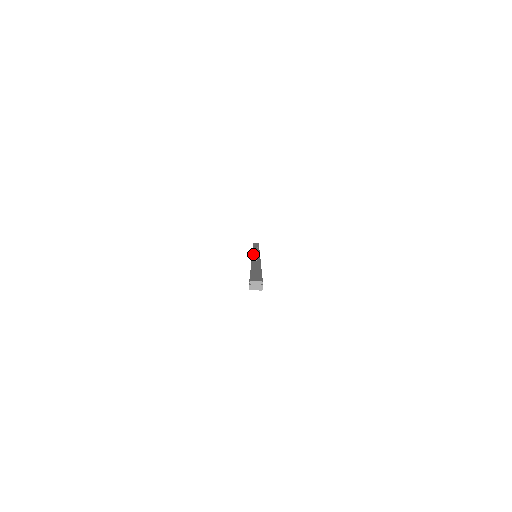
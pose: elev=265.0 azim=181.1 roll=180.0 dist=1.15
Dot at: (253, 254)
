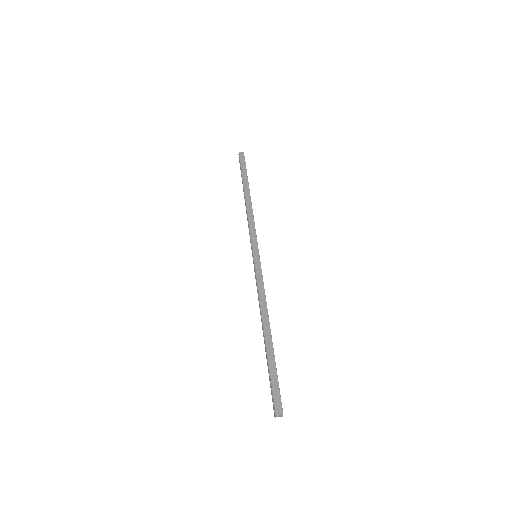
Dot at: (255, 262)
